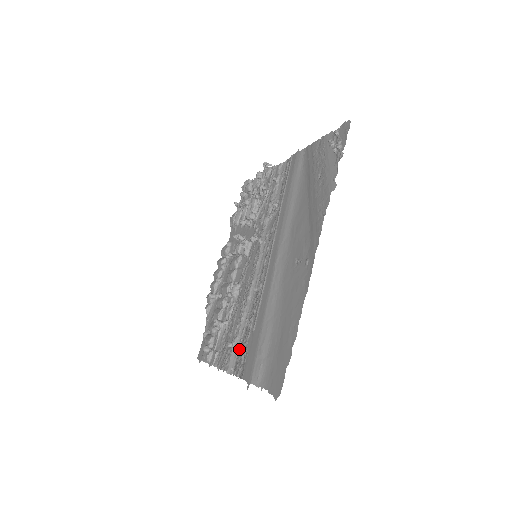
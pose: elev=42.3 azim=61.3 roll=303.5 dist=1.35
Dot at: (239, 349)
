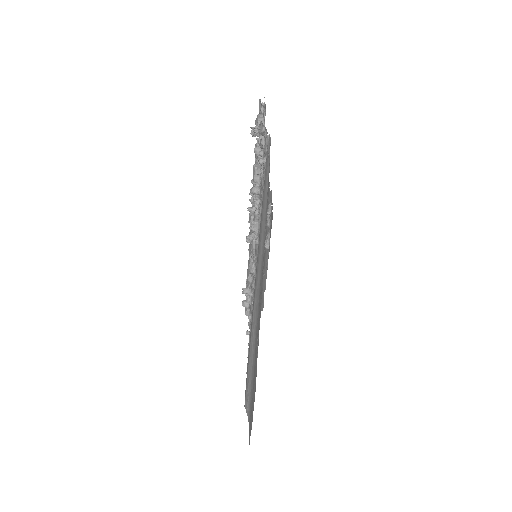
Dot at: occluded
